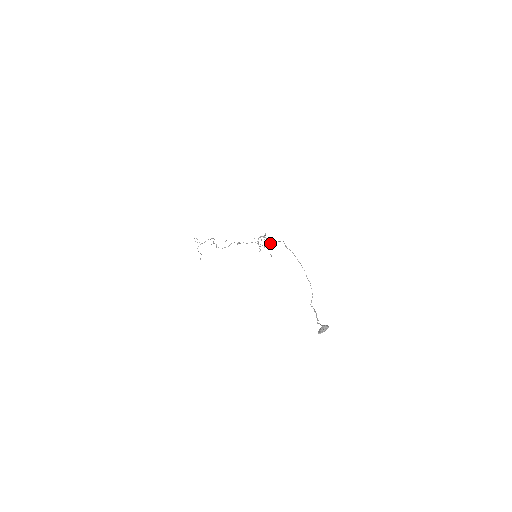
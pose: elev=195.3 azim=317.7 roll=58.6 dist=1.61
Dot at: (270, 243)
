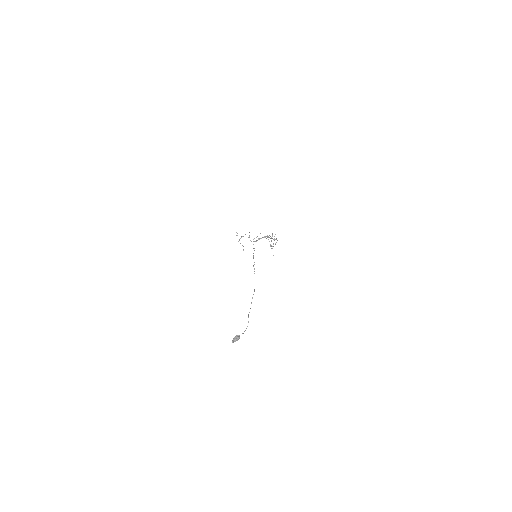
Dot at: (254, 248)
